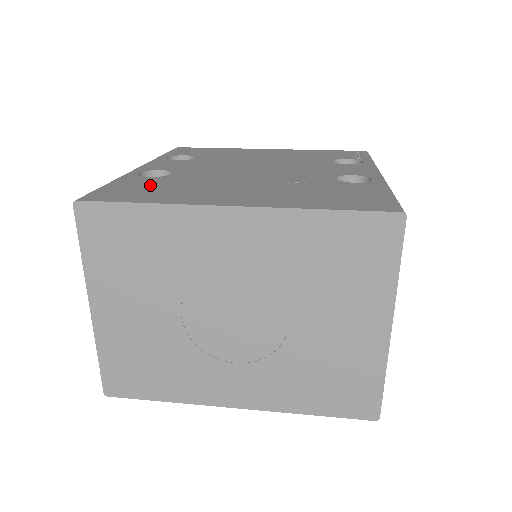
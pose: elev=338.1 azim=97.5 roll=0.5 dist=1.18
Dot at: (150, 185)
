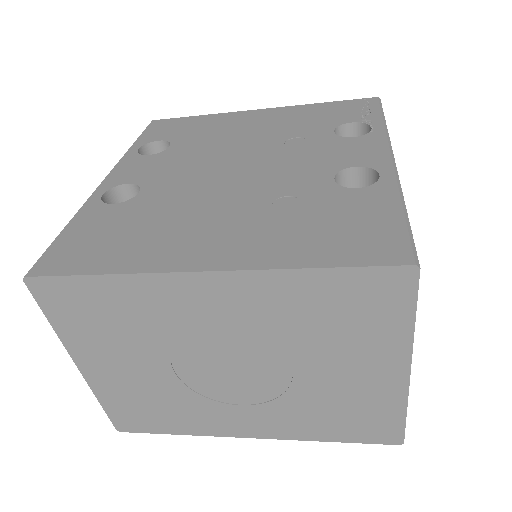
Dot at: (112, 226)
